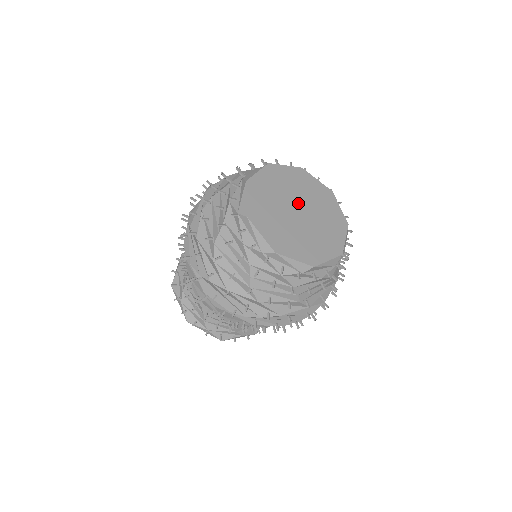
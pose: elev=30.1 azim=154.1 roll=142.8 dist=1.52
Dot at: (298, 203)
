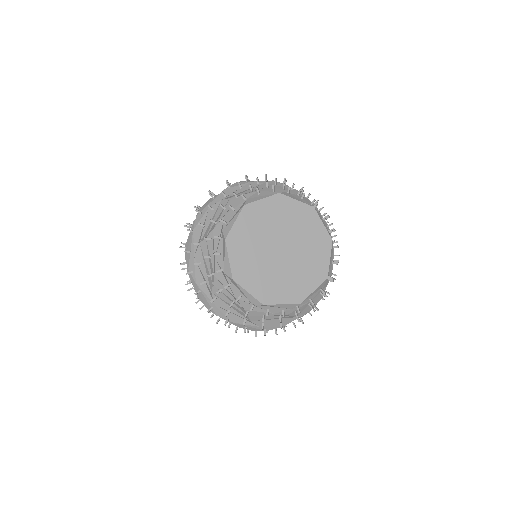
Dot at: (273, 243)
